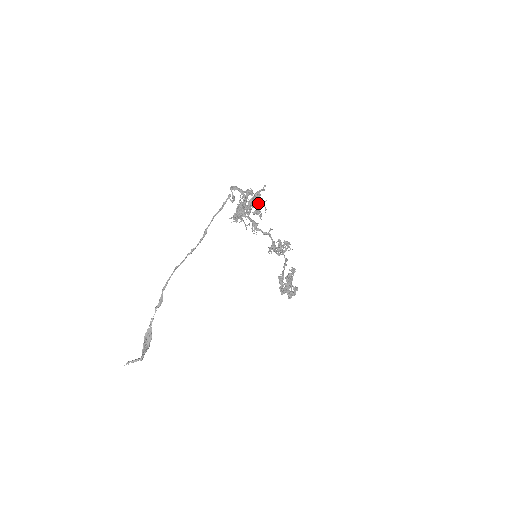
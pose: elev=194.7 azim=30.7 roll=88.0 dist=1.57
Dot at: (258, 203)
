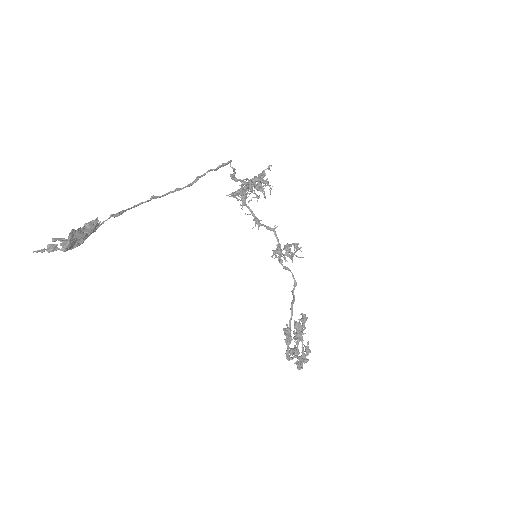
Dot at: (262, 181)
